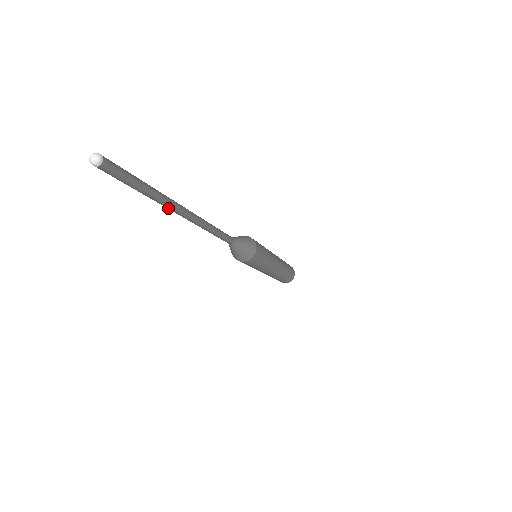
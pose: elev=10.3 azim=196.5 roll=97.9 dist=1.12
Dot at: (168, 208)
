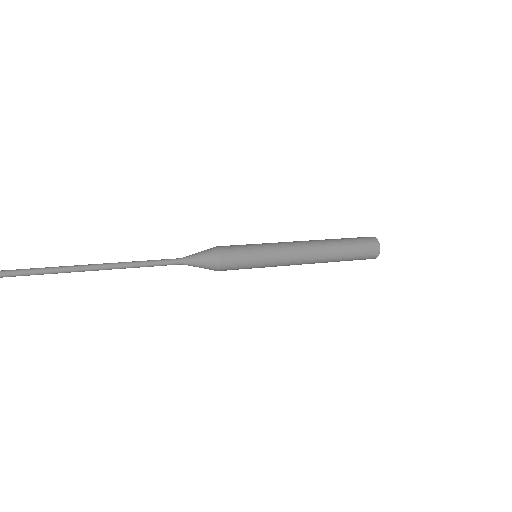
Dot at: (55, 273)
